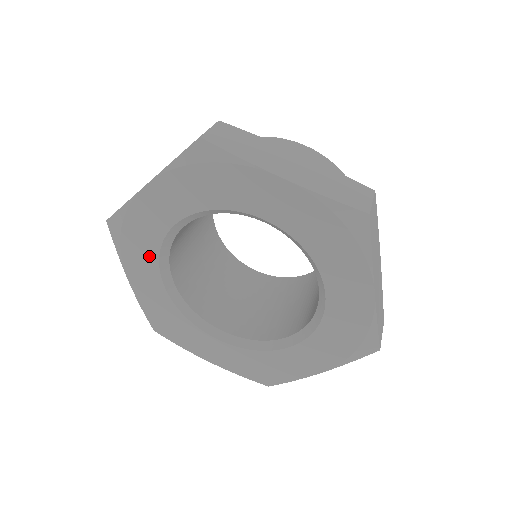
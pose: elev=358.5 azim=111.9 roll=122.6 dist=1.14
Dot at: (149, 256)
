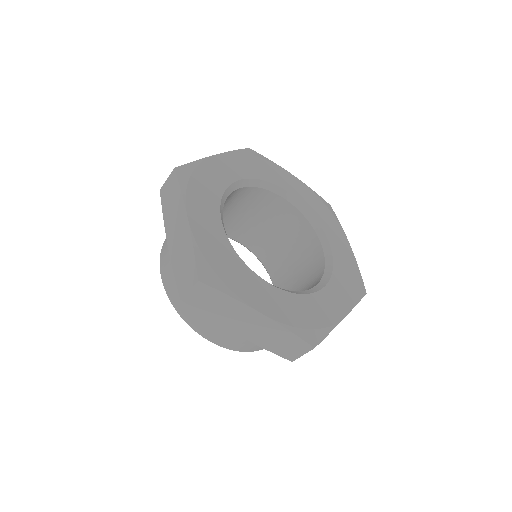
Dot at: (212, 198)
